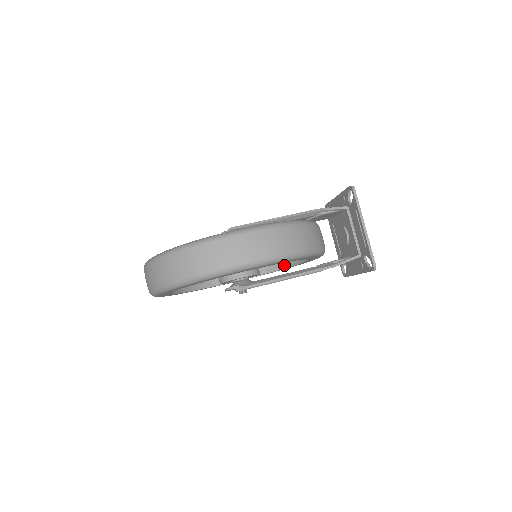
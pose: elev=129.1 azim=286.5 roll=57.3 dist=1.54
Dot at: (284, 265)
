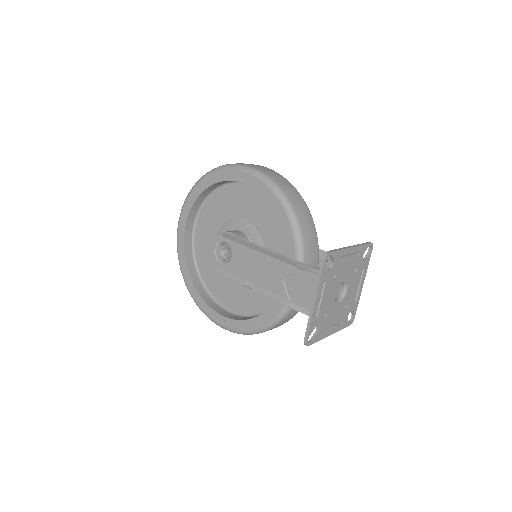
Dot at: occluded
